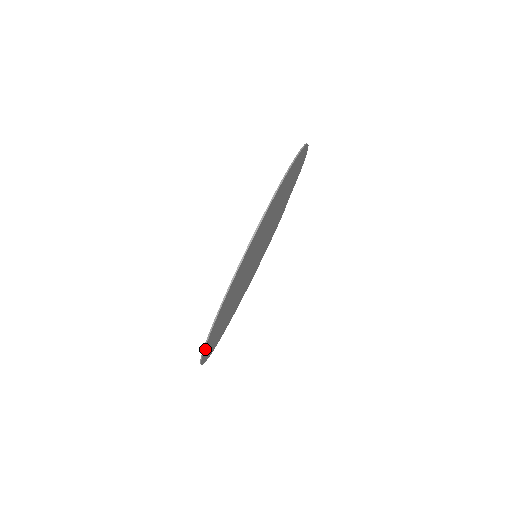
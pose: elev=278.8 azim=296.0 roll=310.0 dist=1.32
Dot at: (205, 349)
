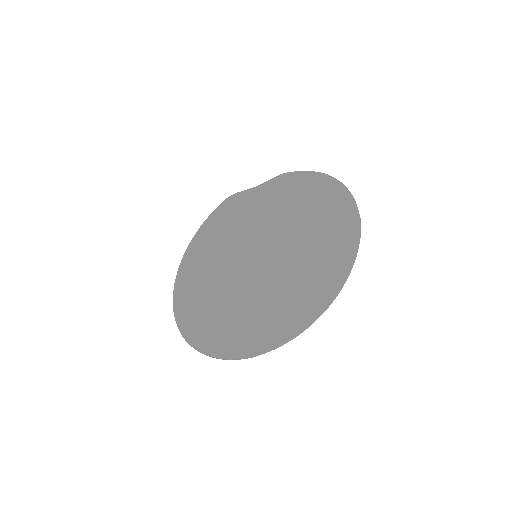
Dot at: (246, 354)
